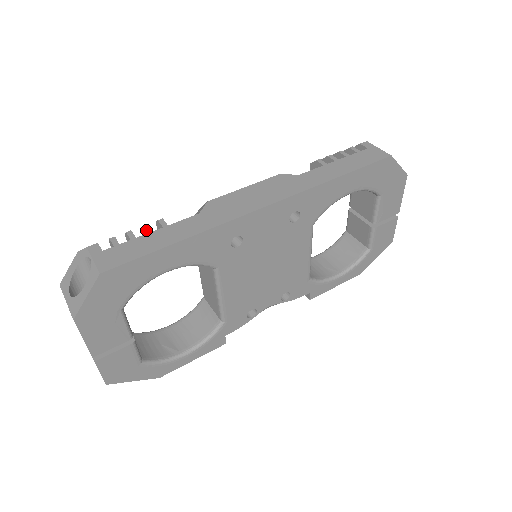
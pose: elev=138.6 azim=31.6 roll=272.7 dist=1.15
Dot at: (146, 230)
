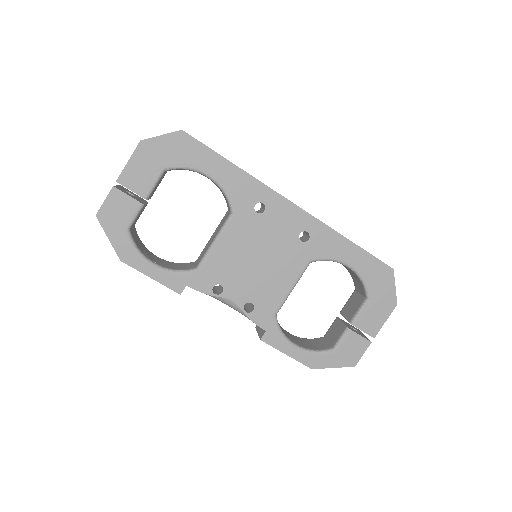
Dot at: occluded
